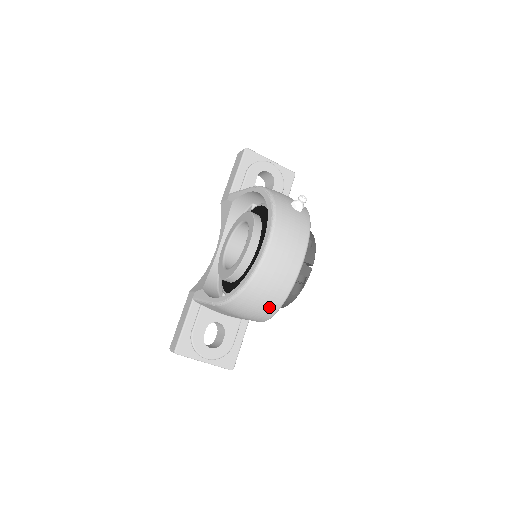
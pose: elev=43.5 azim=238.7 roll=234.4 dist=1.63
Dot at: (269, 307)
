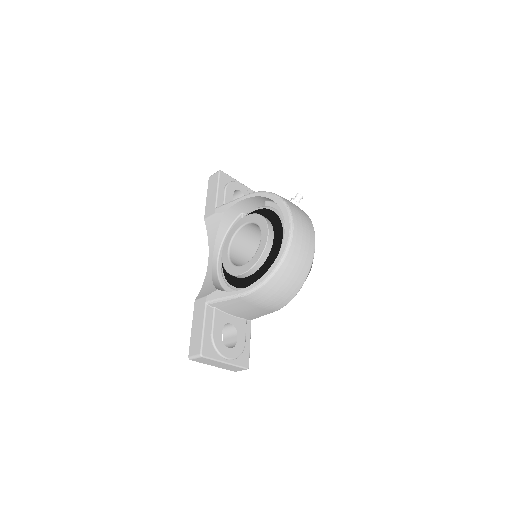
Dot at: (294, 287)
